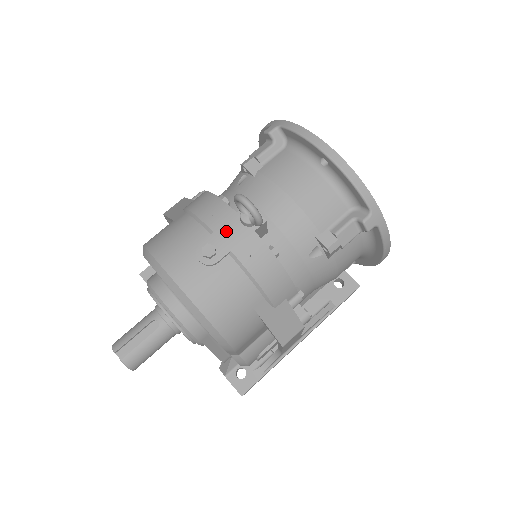
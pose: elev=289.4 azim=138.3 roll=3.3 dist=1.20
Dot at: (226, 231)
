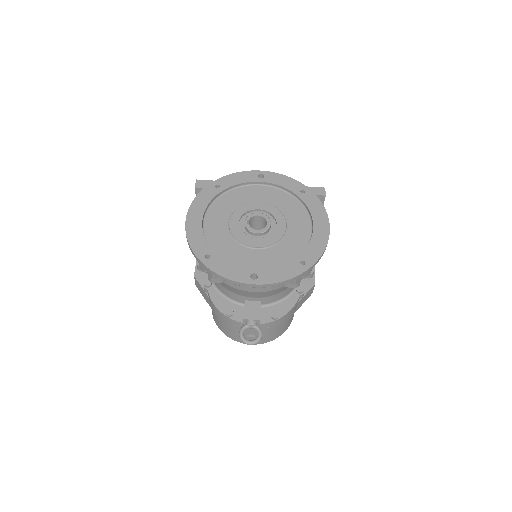
Dot at: (248, 330)
